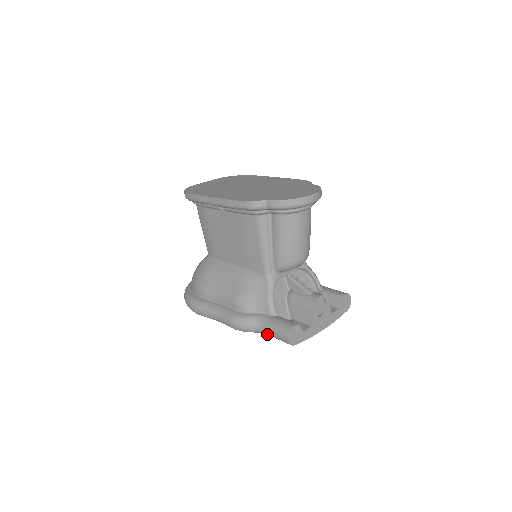
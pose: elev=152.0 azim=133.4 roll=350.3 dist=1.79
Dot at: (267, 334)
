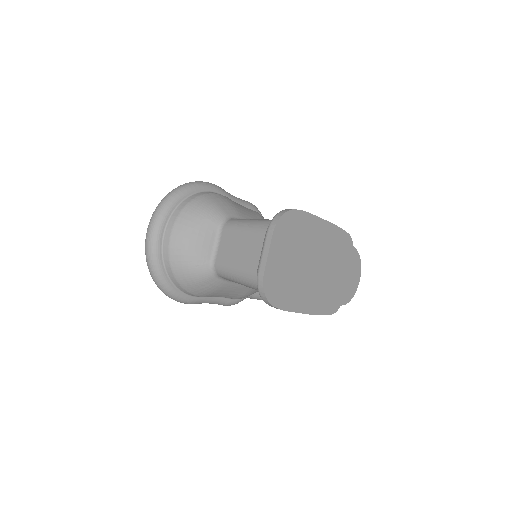
Dot at: occluded
